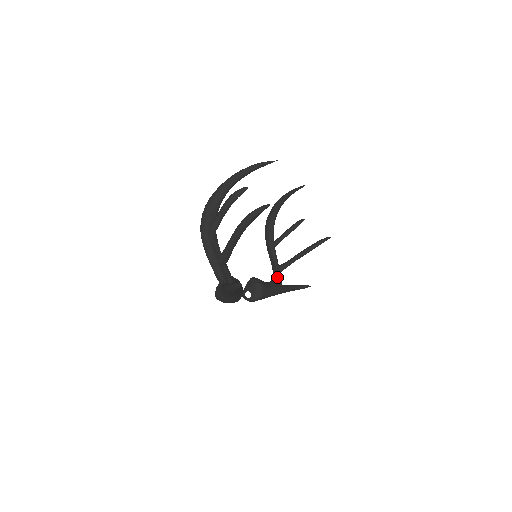
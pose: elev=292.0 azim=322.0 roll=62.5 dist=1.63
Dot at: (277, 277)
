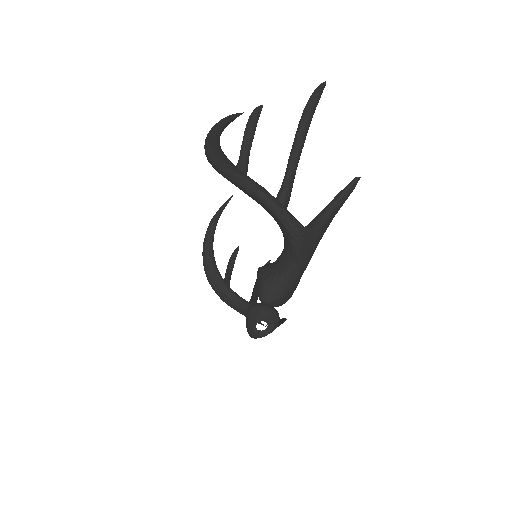
Dot at: occluded
